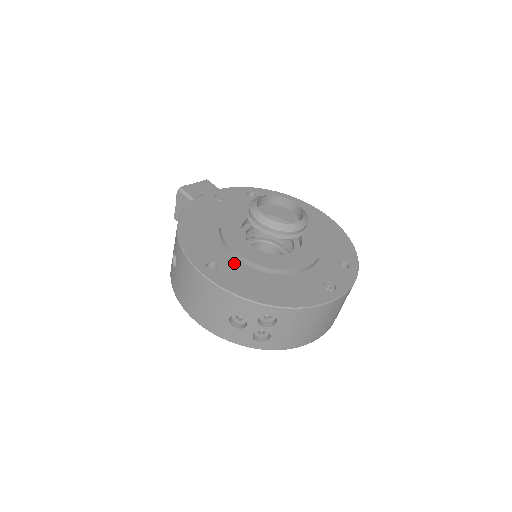
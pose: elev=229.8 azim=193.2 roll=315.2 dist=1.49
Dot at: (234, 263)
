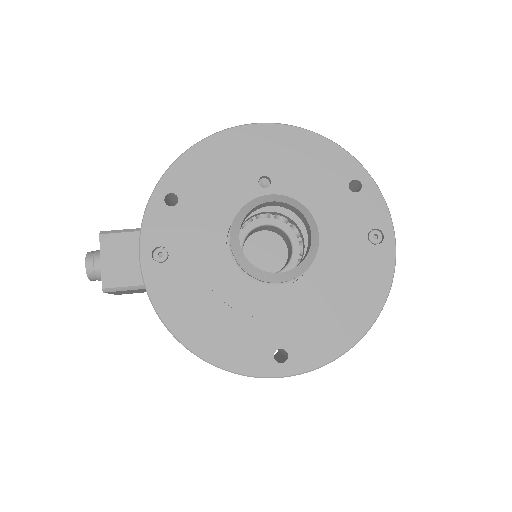
Dot at: (290, 326)
